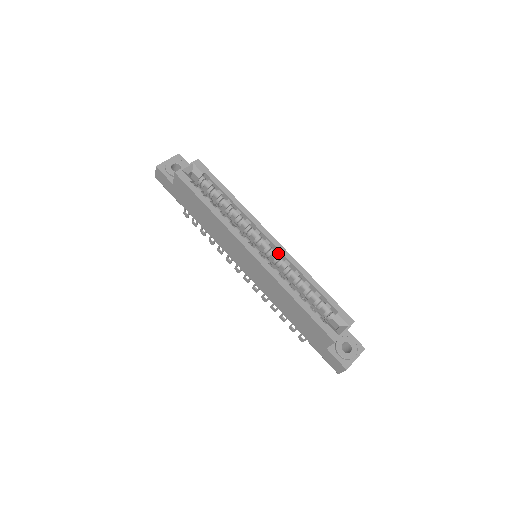
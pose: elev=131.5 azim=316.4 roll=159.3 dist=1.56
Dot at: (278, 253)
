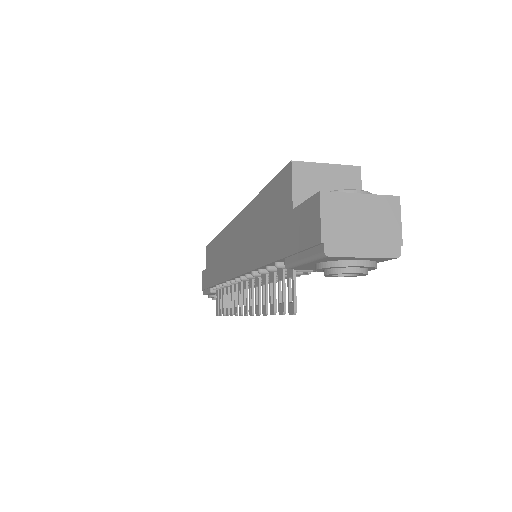
Dot at: occluded
